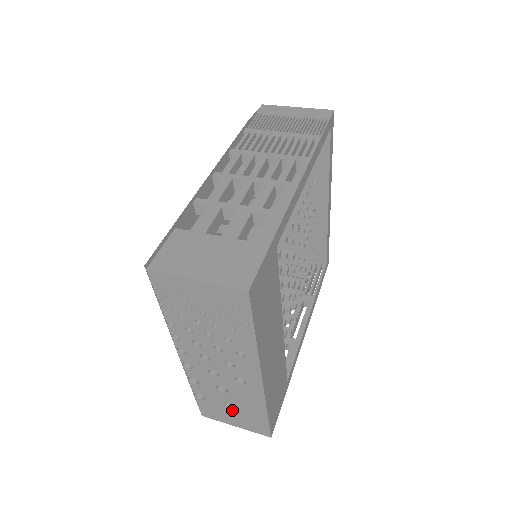
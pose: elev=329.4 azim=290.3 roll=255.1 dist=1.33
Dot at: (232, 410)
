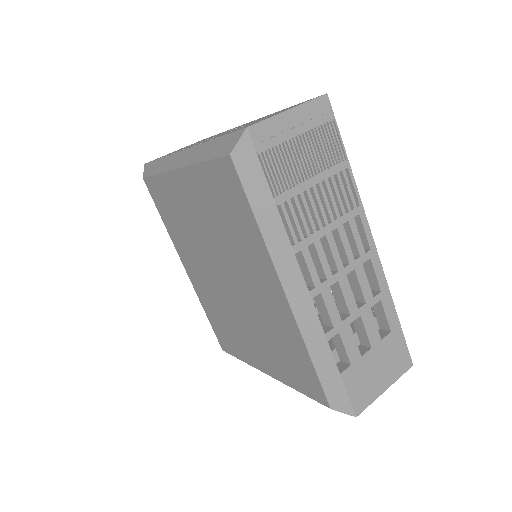
Dot at: occluded
